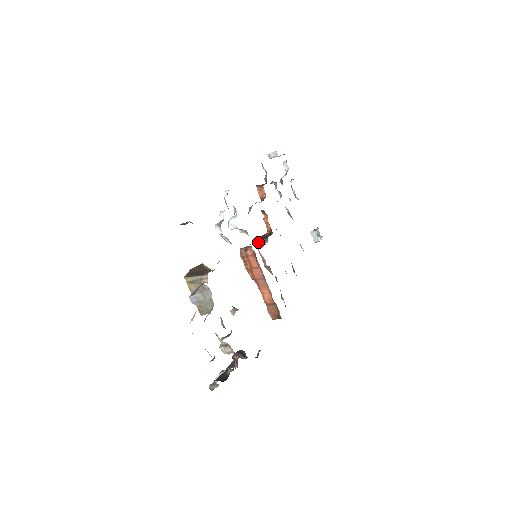
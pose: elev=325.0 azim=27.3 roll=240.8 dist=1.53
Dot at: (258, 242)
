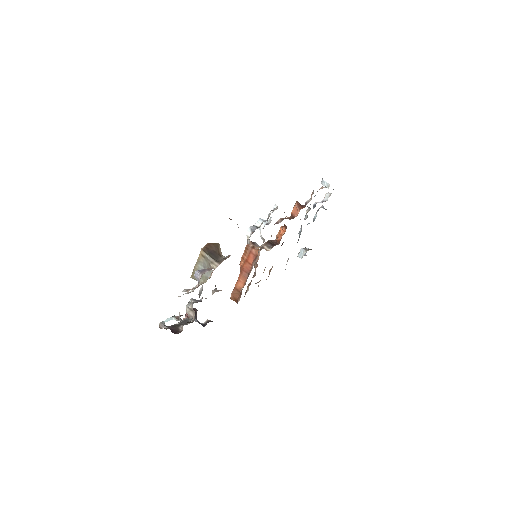
Dot at: (265, 244)
